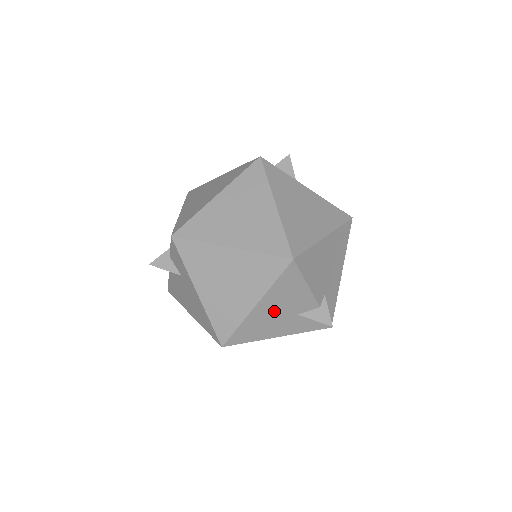
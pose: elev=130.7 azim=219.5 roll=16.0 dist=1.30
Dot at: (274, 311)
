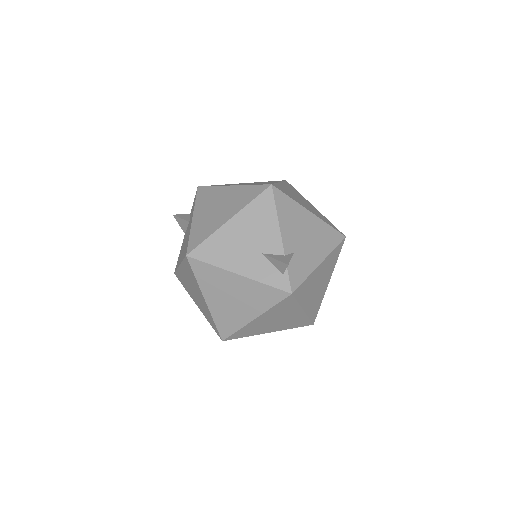
Dot at: (242, 236)
